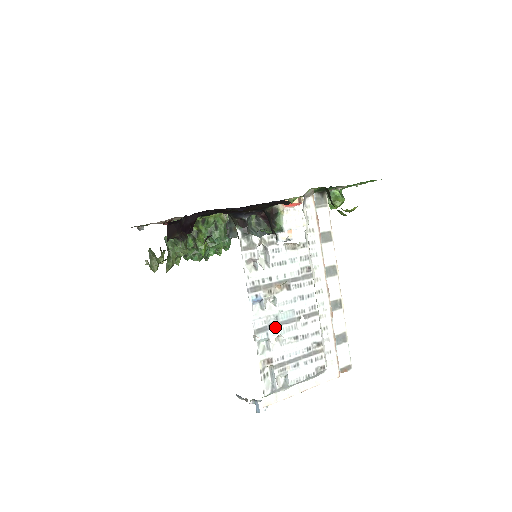
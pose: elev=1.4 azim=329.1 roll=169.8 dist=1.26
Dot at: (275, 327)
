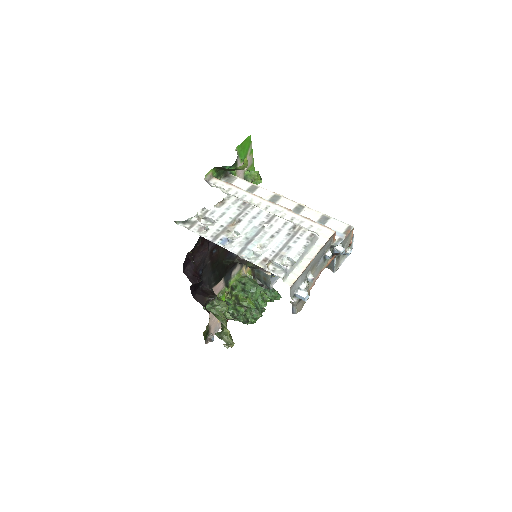
Dot at: (250, 243)
